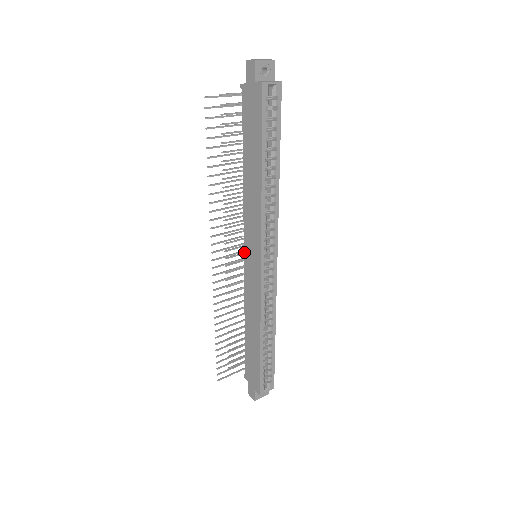
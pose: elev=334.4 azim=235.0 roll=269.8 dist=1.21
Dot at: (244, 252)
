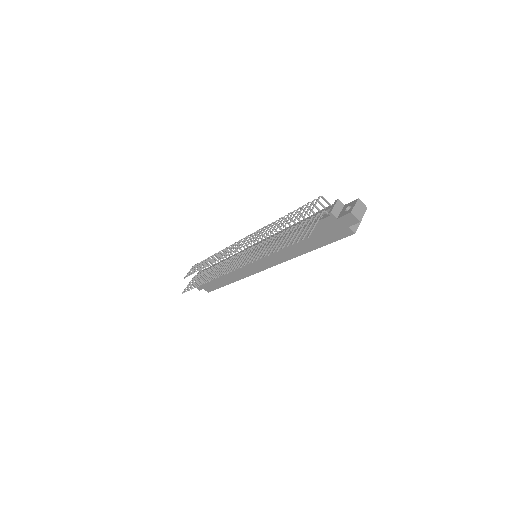
Dot at: (249, 255)
